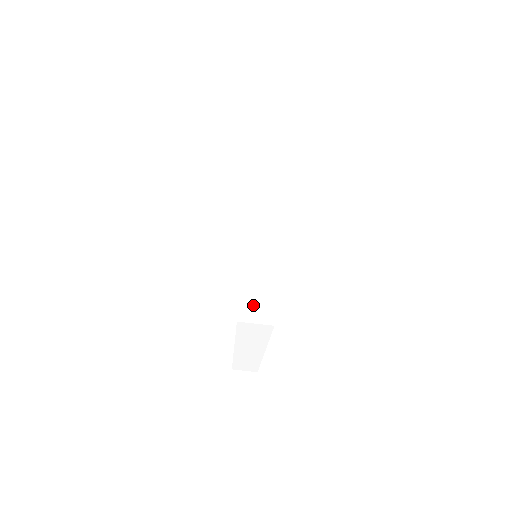
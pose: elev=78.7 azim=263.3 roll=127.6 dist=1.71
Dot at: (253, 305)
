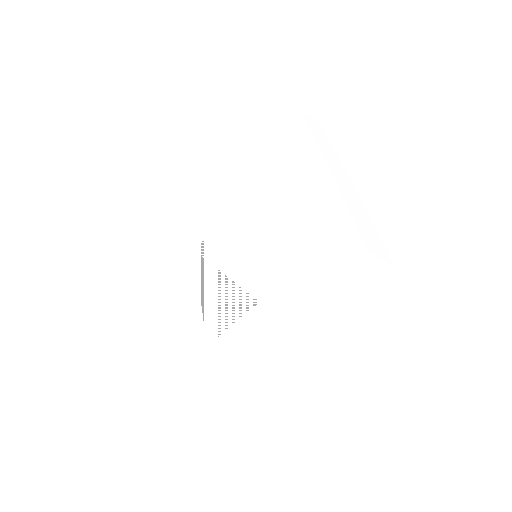
Dot at: (212, 387)
